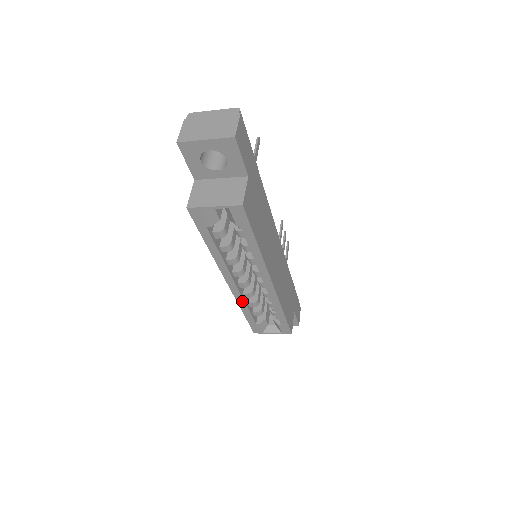
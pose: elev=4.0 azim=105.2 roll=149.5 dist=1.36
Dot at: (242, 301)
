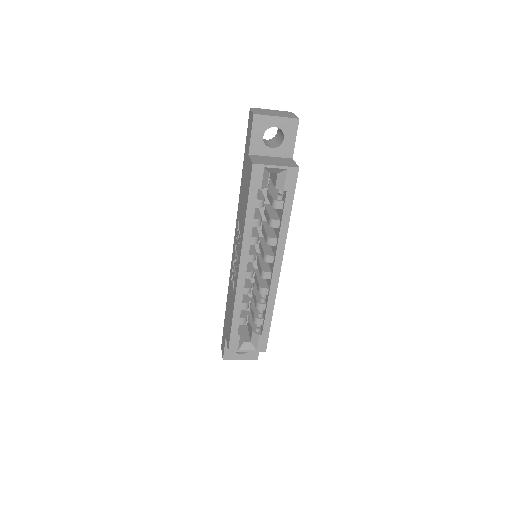
Dot at: (241, 296)
